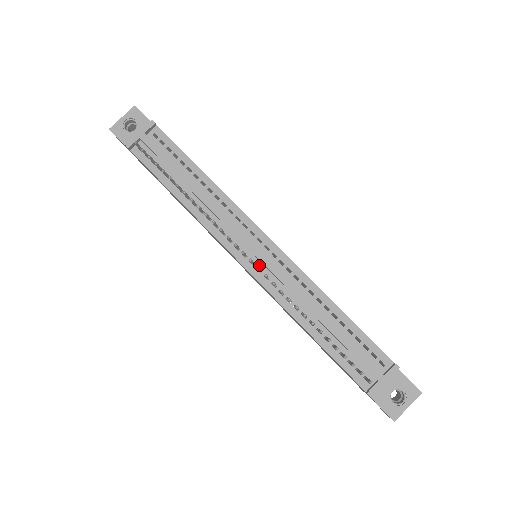
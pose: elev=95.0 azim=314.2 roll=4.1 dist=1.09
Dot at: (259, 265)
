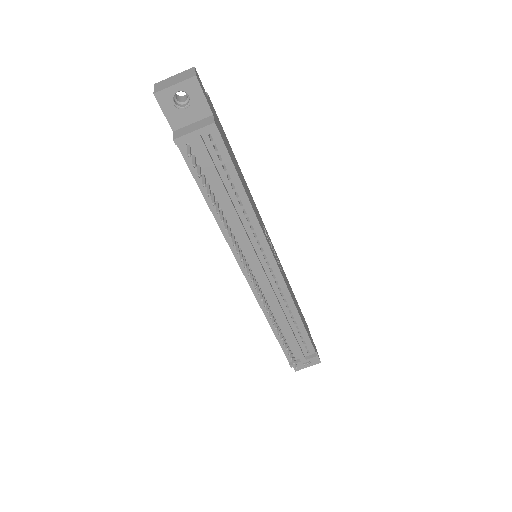
Dot at: (258, 280)
